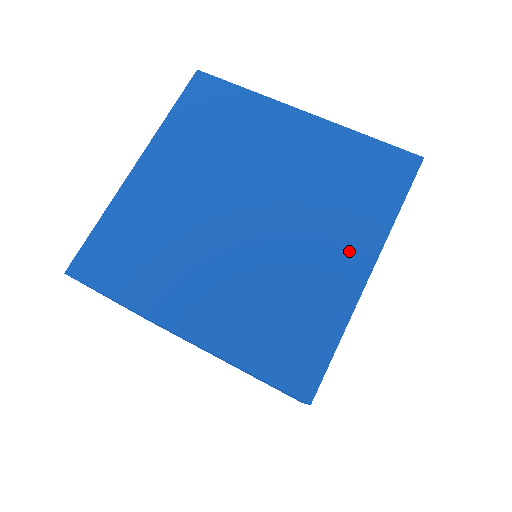
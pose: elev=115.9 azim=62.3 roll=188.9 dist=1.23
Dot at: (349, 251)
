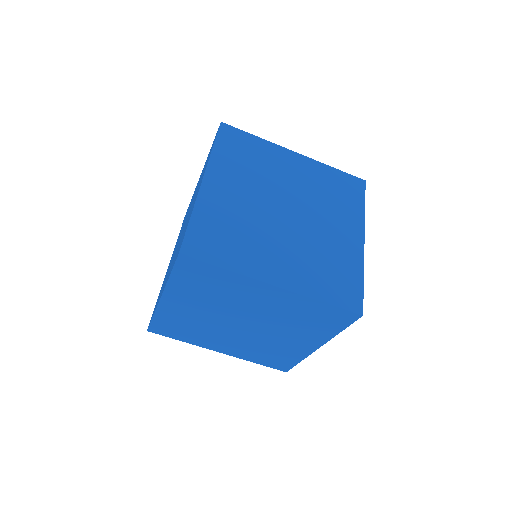
Dot at: (306, 342)
